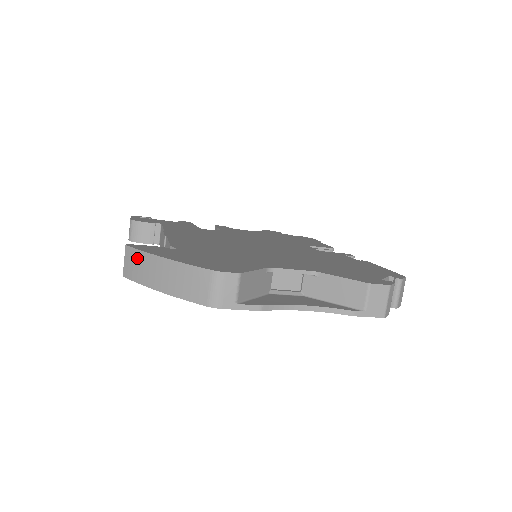
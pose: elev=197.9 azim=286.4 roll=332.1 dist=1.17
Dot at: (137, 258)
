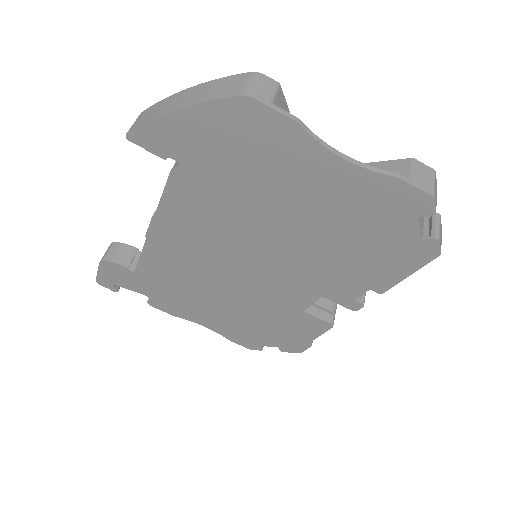
Dot at: (155, 107)
